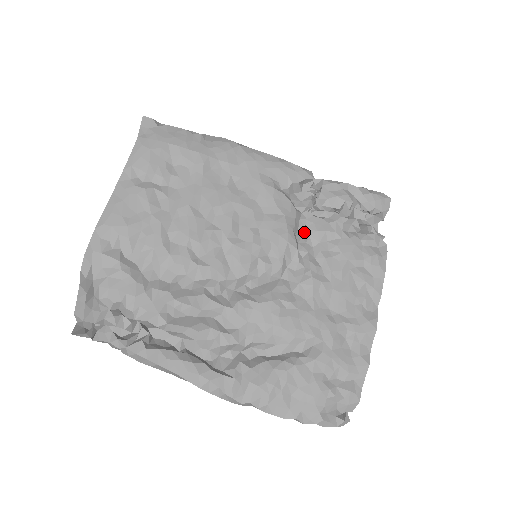
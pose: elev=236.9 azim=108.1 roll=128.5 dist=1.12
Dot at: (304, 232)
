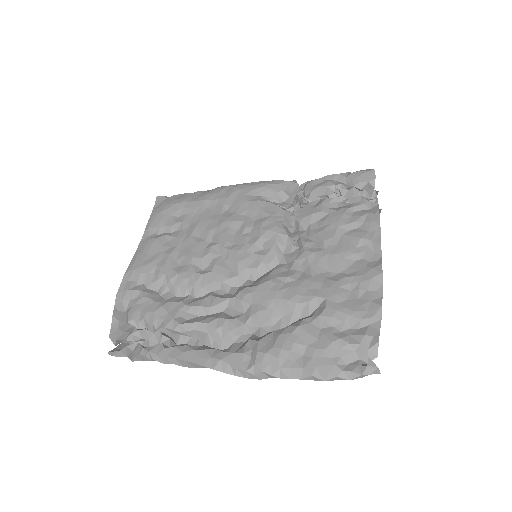
Dot at: (295, 223)
